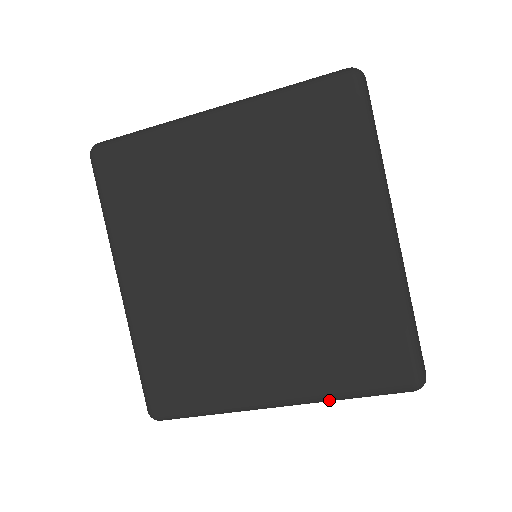
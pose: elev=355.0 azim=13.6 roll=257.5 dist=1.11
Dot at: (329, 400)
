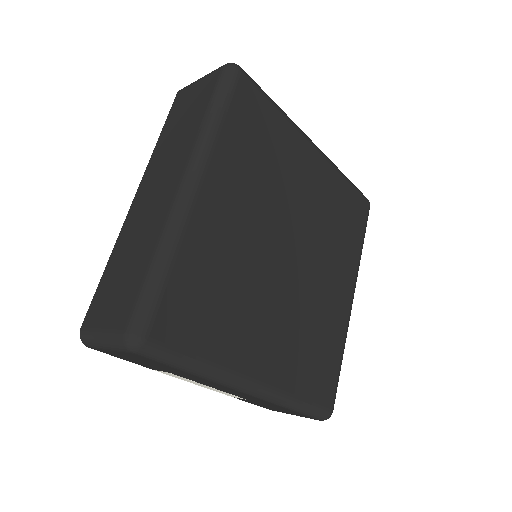
Dot at: (284, 403)
